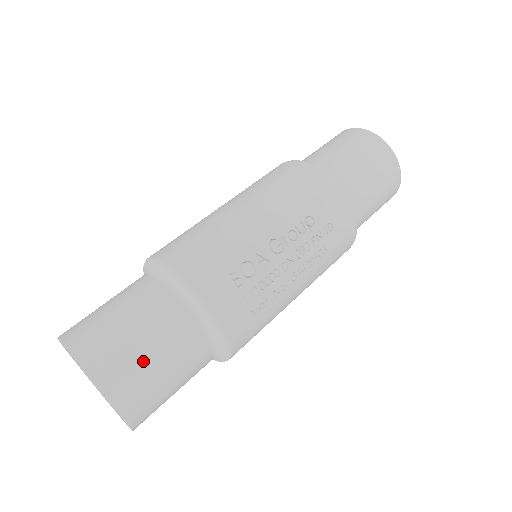
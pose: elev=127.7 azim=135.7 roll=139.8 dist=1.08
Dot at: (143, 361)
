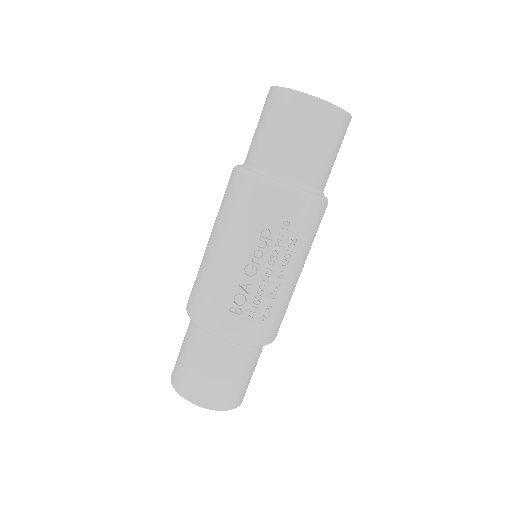
Dot at: (213, 383)
